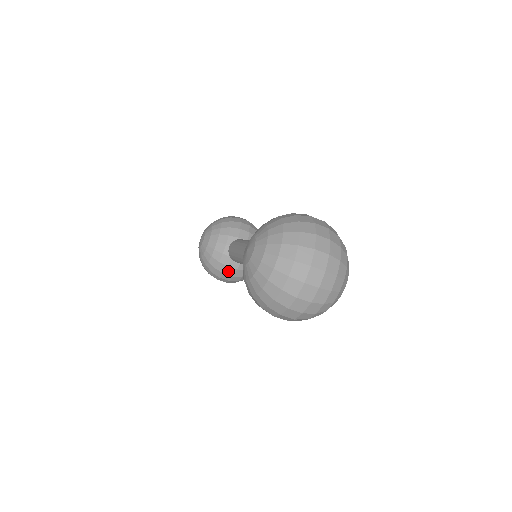
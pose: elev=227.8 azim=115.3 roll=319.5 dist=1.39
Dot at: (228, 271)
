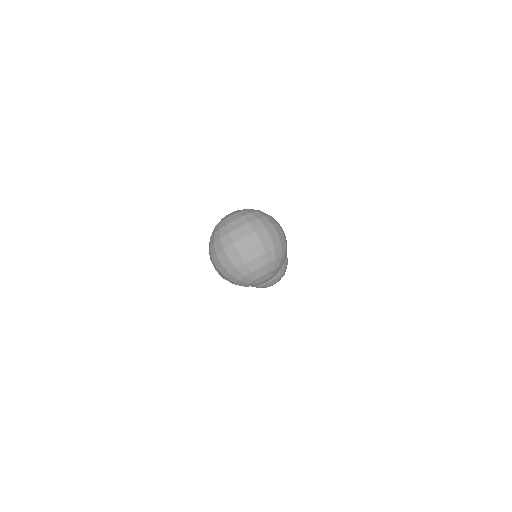
Dot at: occluded
